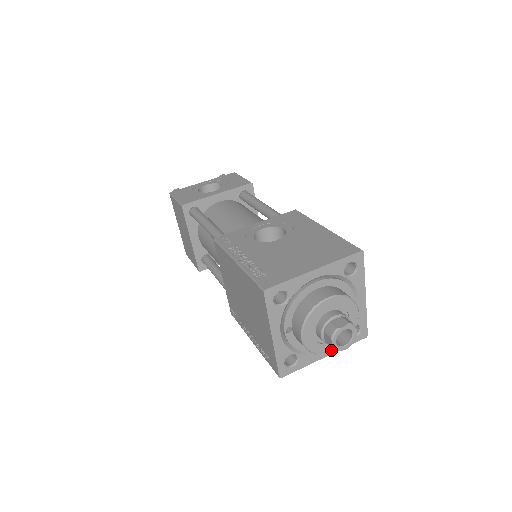
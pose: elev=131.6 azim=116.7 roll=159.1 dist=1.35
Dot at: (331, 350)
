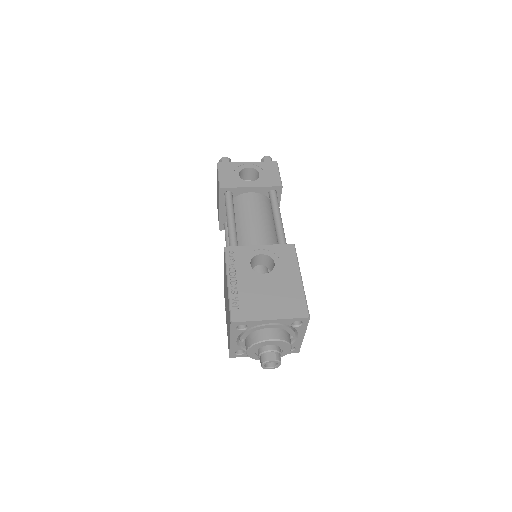
Dot at: occluded
